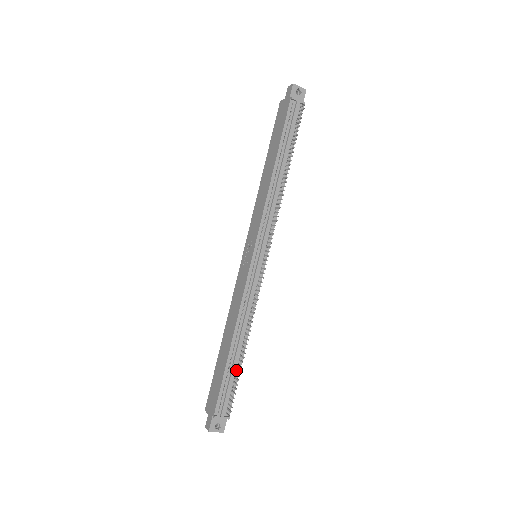
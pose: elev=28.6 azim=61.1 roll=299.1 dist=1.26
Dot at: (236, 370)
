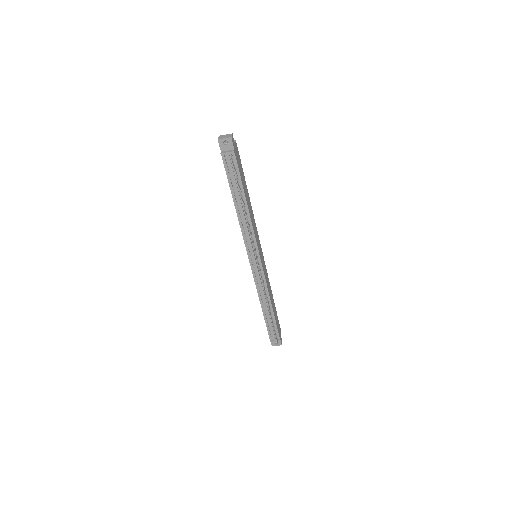
Dot at: (272, 319)
